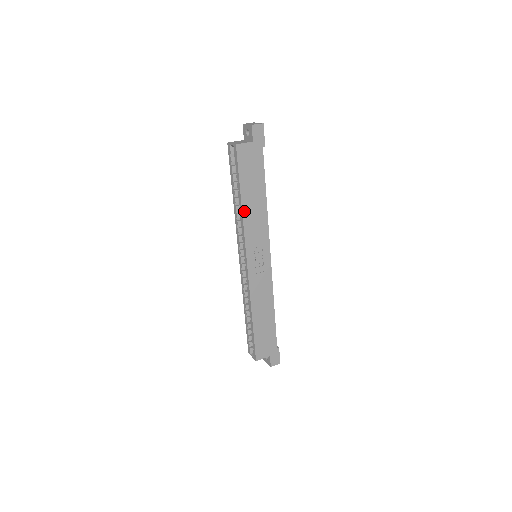
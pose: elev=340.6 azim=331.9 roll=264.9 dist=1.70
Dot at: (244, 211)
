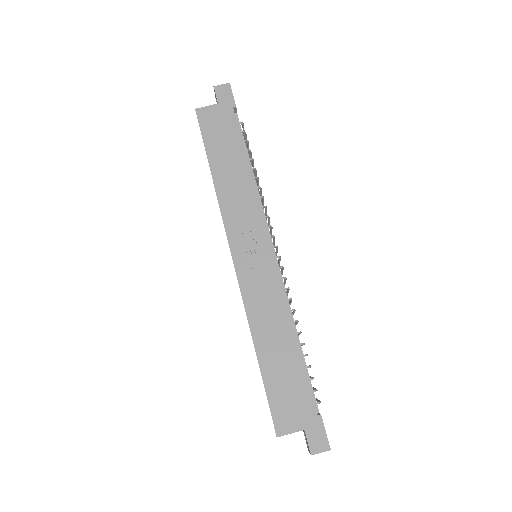
Dot at: (217, 185)
